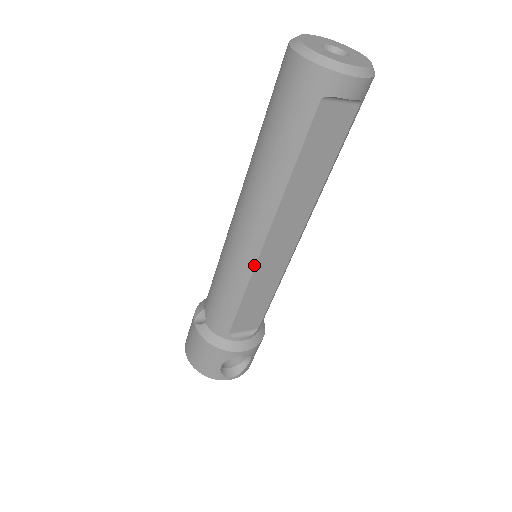
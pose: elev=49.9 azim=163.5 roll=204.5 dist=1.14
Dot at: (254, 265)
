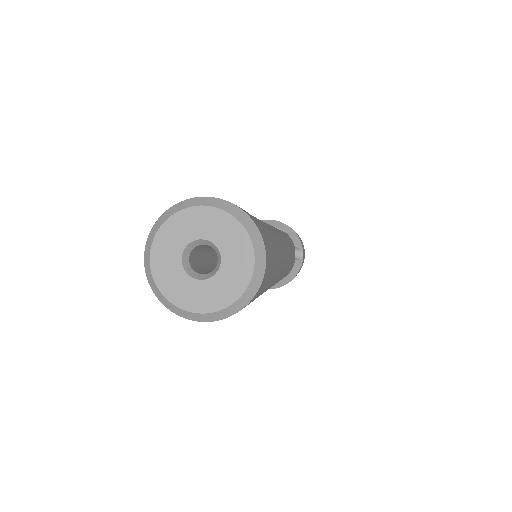
Dot at: occluded
